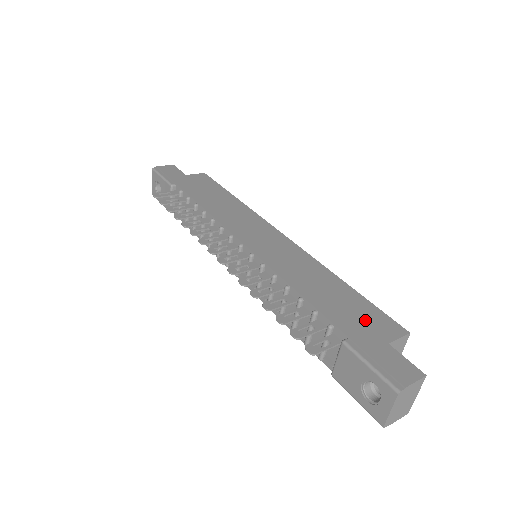
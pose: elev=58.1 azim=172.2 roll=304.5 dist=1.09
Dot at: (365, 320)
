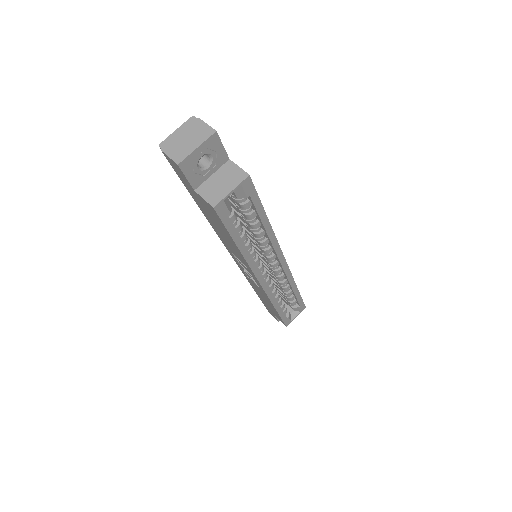
Dot at: occluded
